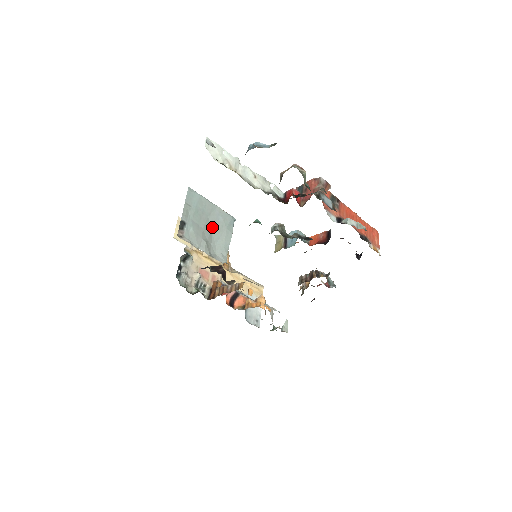
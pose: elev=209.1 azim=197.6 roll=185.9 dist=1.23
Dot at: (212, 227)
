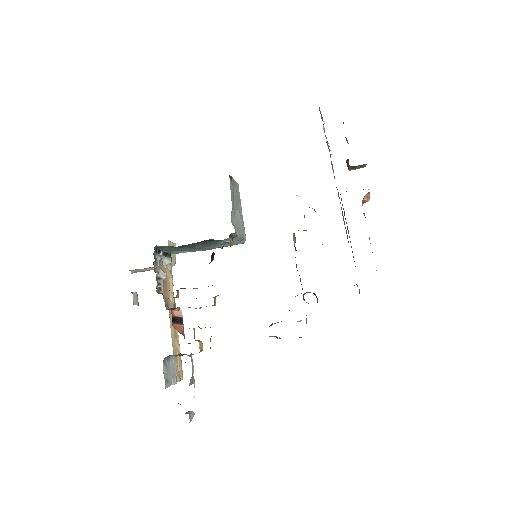
Dot at: (236, 215)
